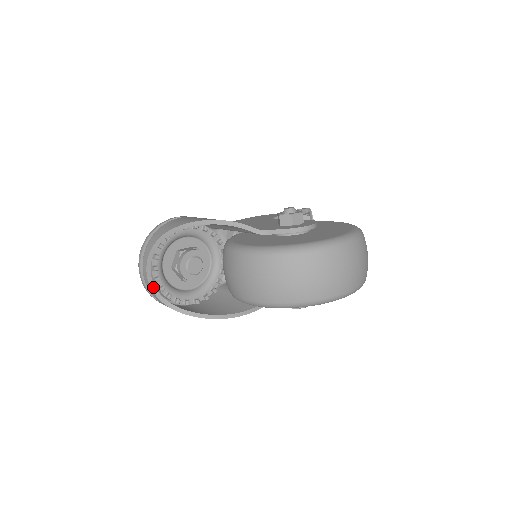
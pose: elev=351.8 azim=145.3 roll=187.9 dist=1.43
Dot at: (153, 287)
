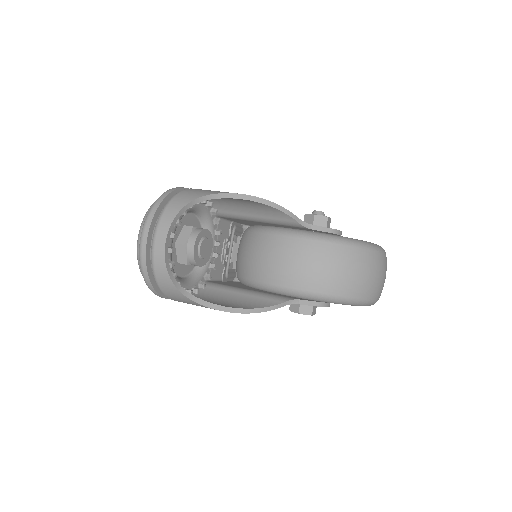
Dot at: (167, 258)
